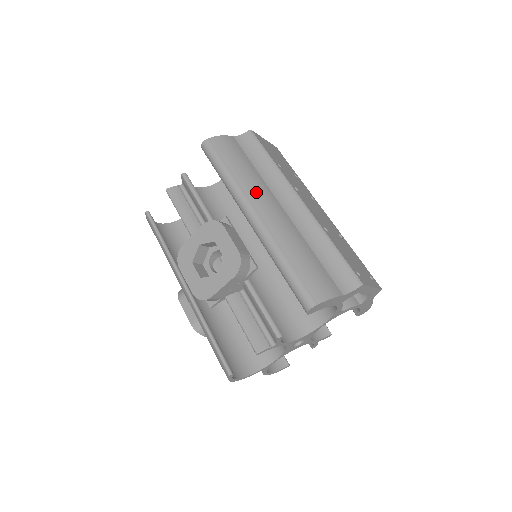
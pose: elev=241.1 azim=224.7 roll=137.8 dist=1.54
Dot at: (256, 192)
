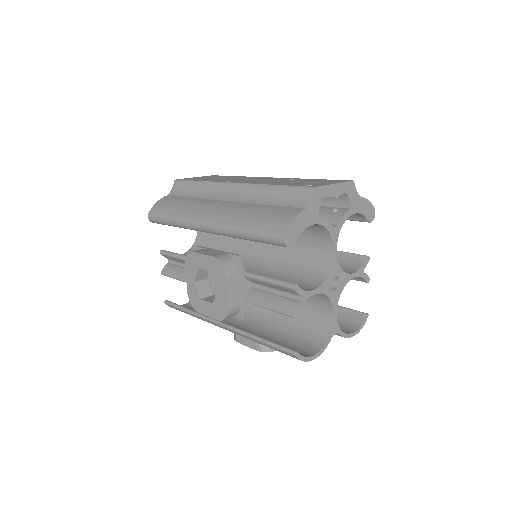
Dot at: (198, 209)
